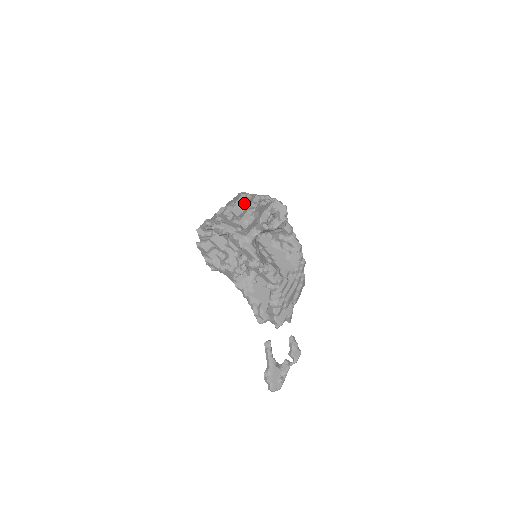
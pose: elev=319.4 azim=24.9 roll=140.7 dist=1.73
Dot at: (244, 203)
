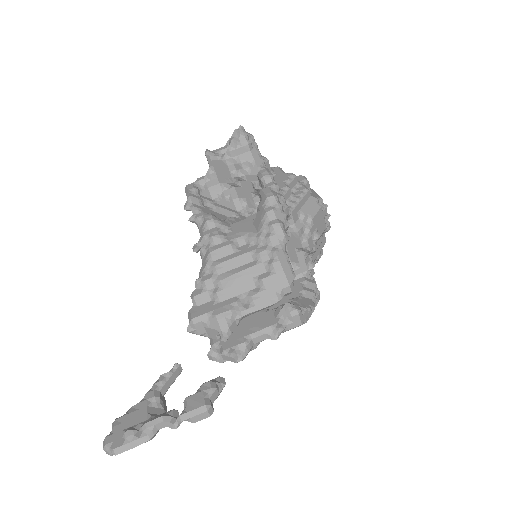
Dot at: occluded
